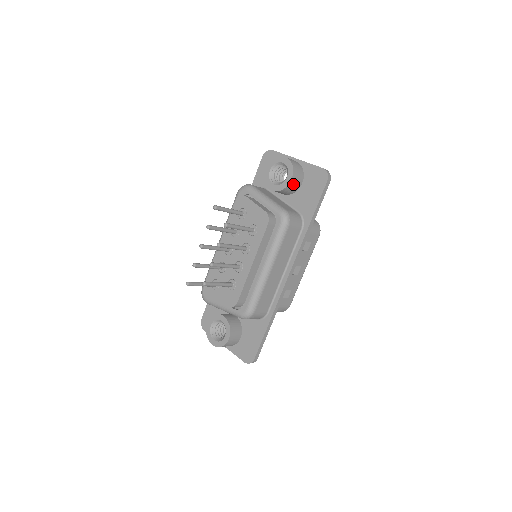
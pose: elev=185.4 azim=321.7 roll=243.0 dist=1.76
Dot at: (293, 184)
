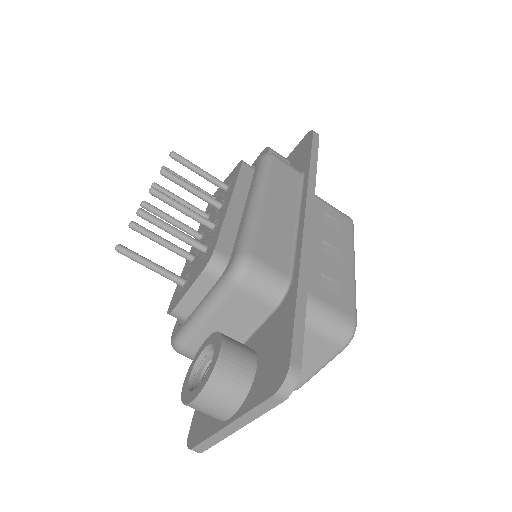
Dot at: occluded
